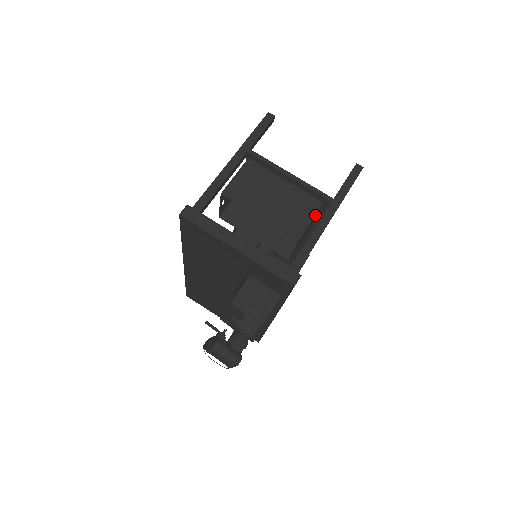
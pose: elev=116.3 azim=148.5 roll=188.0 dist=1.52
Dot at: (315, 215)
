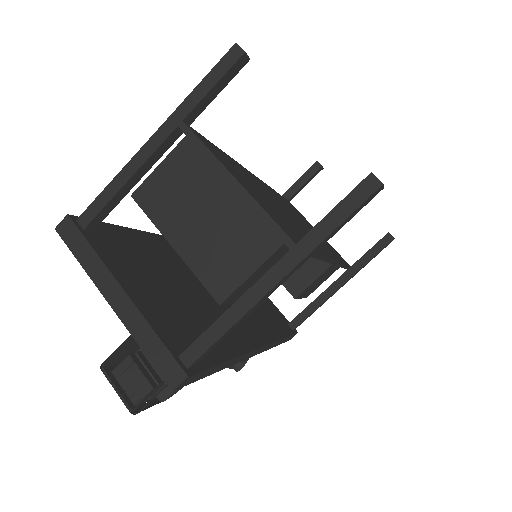
Dot at: (270, 259)
